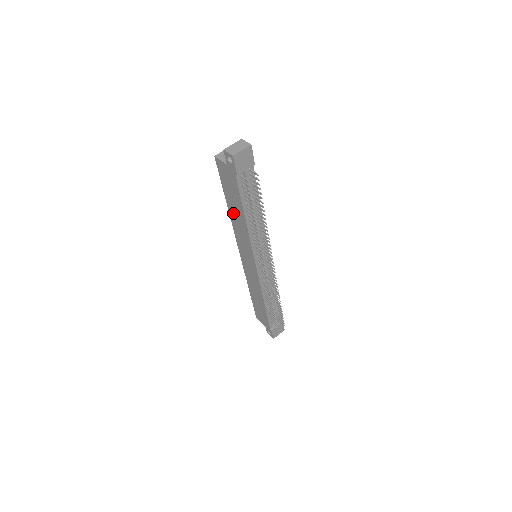
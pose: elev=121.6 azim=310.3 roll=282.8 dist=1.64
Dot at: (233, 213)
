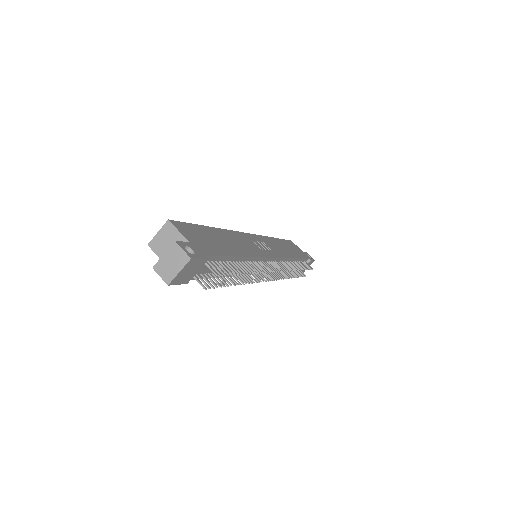
Dot at: occluded
